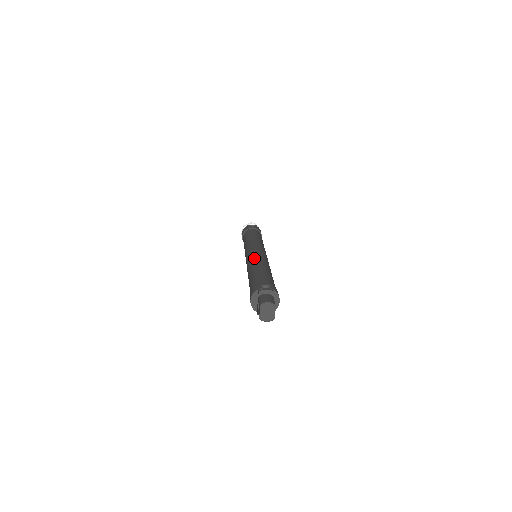
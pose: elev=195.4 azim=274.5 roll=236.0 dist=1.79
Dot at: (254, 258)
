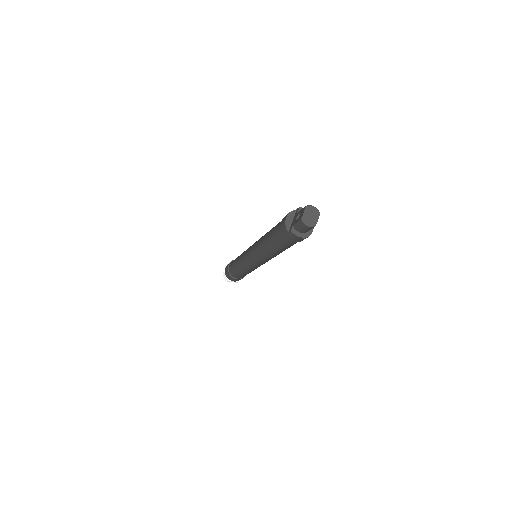
Dot at: occluded
